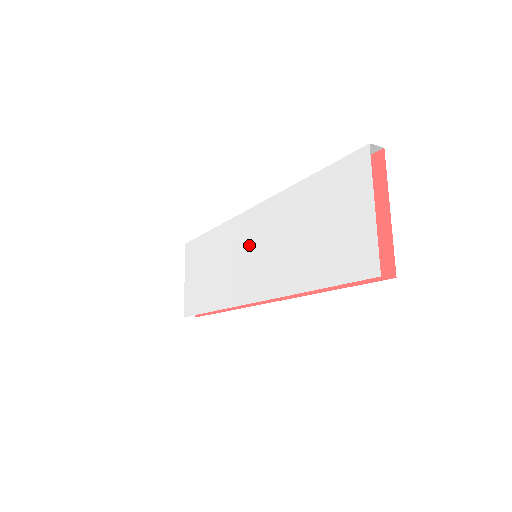
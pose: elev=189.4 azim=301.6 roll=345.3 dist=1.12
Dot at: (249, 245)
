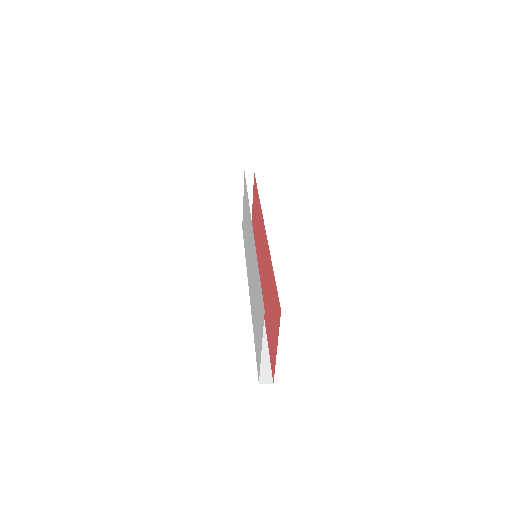
Dot at: (250, 249)
